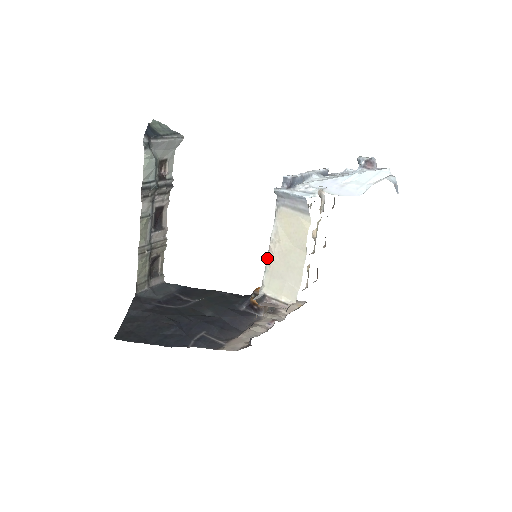
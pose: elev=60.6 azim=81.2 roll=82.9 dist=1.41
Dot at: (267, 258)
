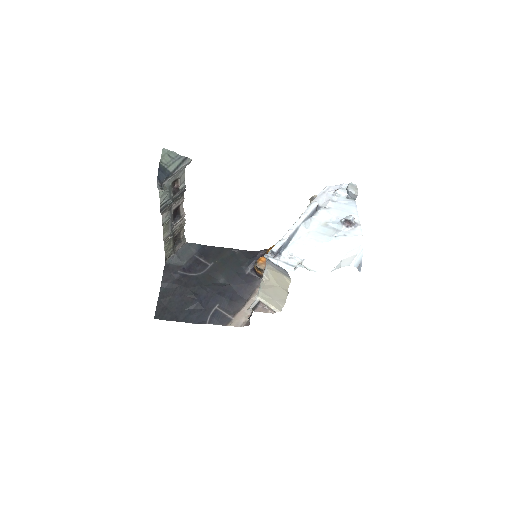
Dot at: (261, 283)
